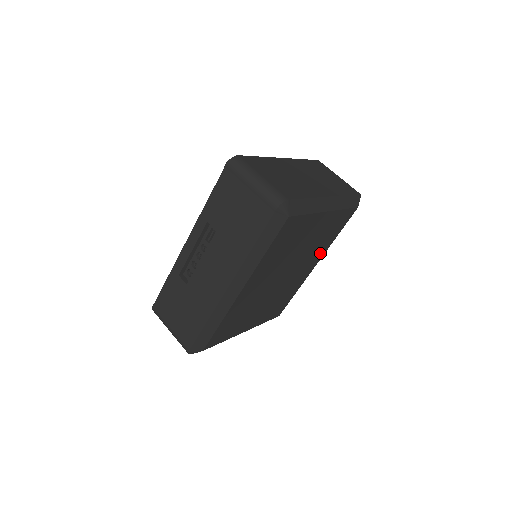
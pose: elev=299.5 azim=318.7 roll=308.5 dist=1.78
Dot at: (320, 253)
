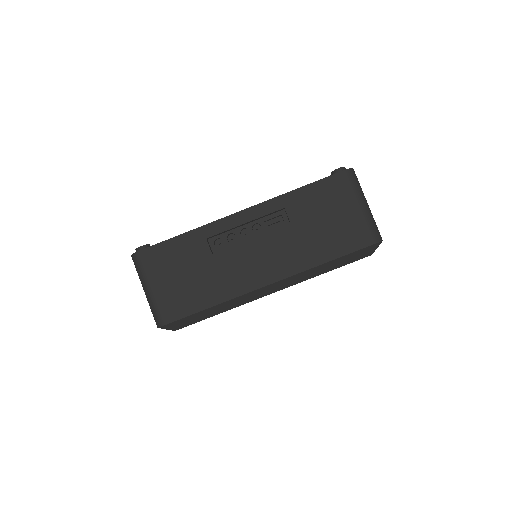
Dot at: occluded
